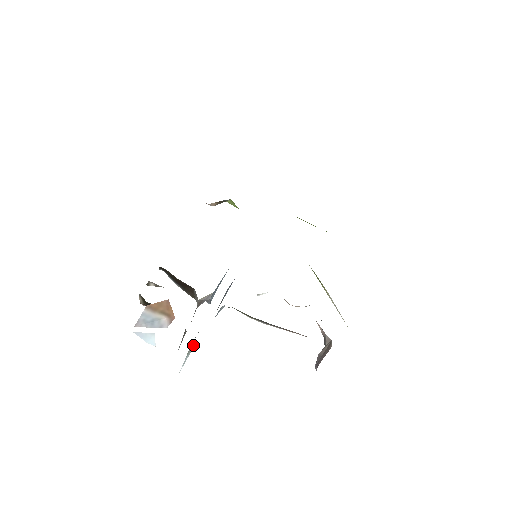
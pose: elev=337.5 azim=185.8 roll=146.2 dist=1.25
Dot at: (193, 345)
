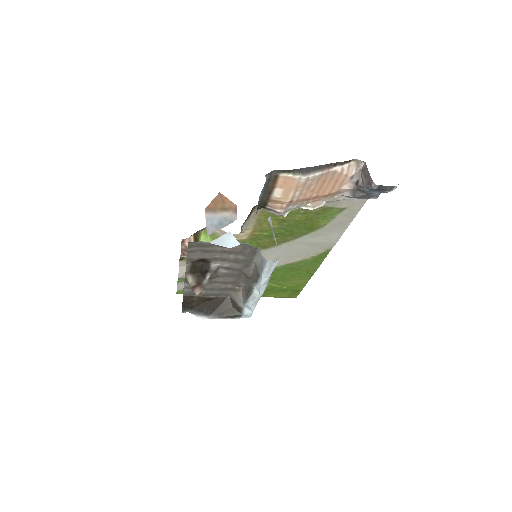
Dot at: (270, 224)
